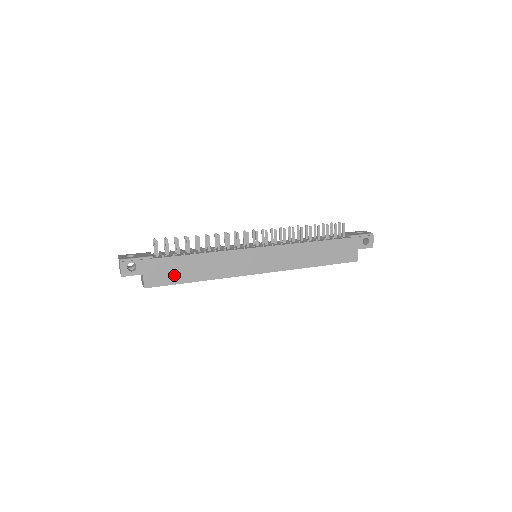
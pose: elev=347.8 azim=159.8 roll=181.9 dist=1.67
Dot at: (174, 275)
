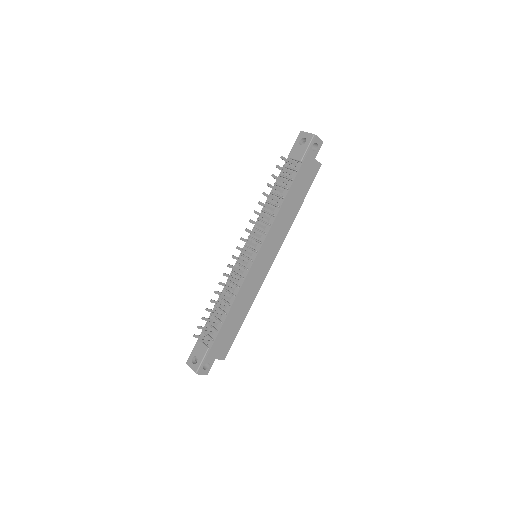
Dot at: (230, 336)
